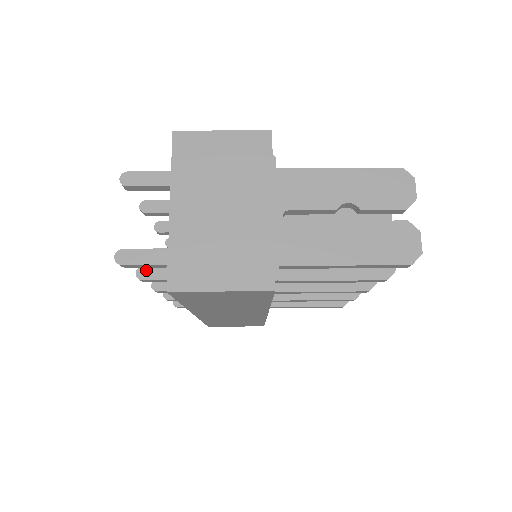
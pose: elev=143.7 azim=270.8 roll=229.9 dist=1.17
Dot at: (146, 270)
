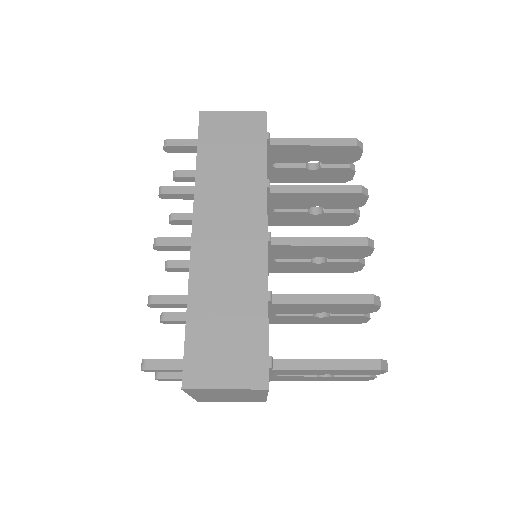
Dot at: (168, 322)
